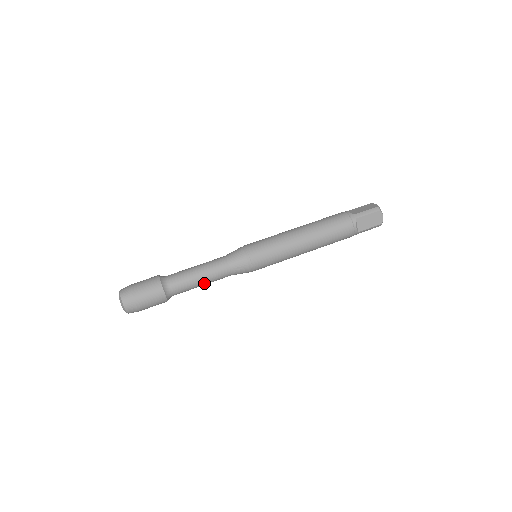
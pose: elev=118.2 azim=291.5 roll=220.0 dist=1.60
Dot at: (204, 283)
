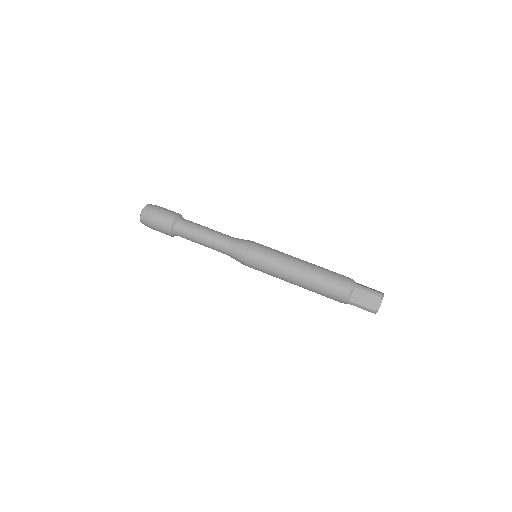
Dot at: (204, 242)
